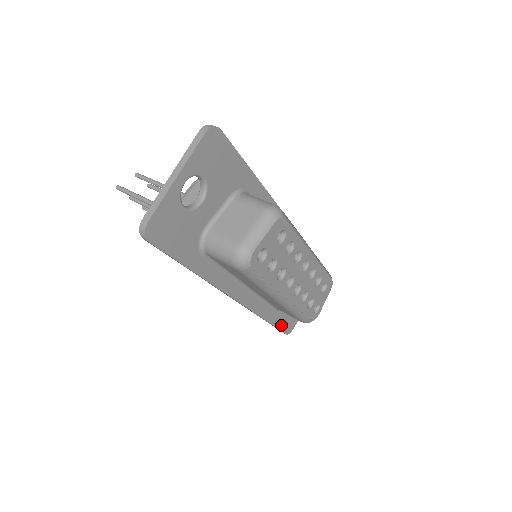
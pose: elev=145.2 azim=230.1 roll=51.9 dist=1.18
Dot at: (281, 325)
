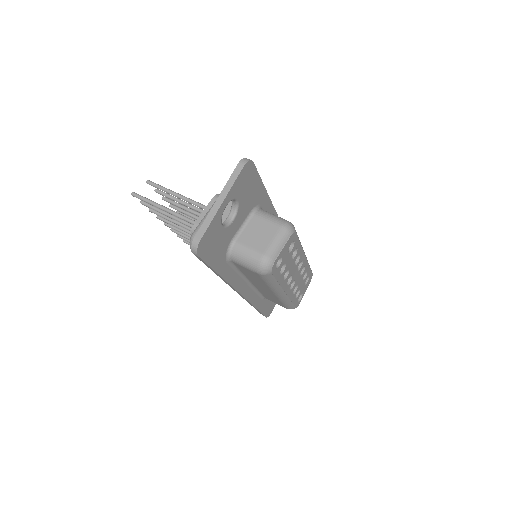
Dot at: (264, 310)
